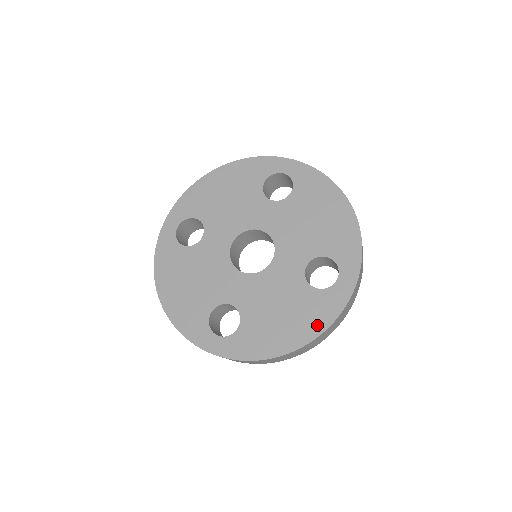
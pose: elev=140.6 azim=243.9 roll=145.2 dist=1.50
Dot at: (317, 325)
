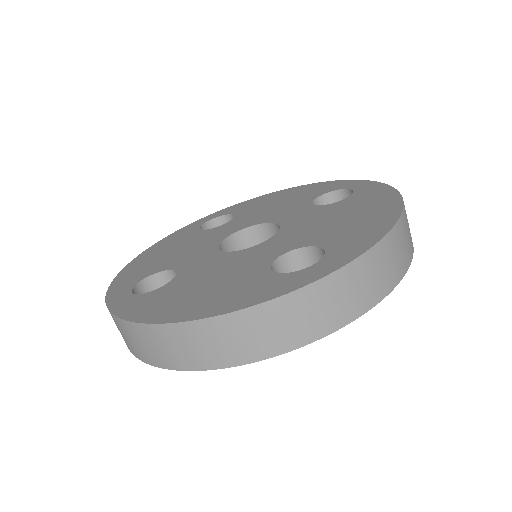
Dot at: (230, 304)
